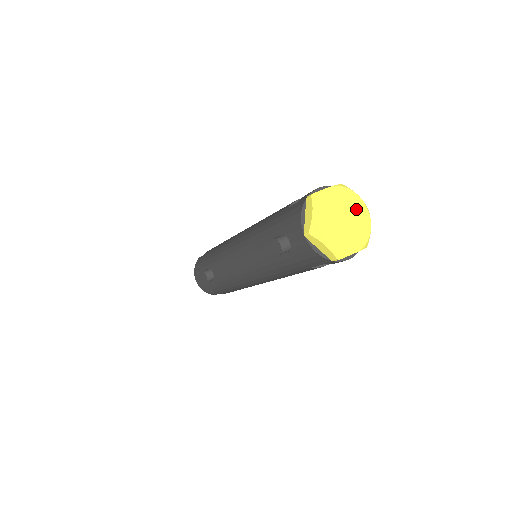
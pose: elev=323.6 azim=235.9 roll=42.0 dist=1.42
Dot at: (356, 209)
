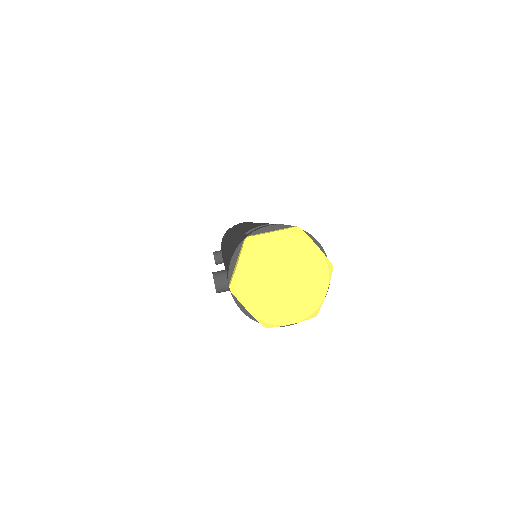
Dot at: (309, 266)
